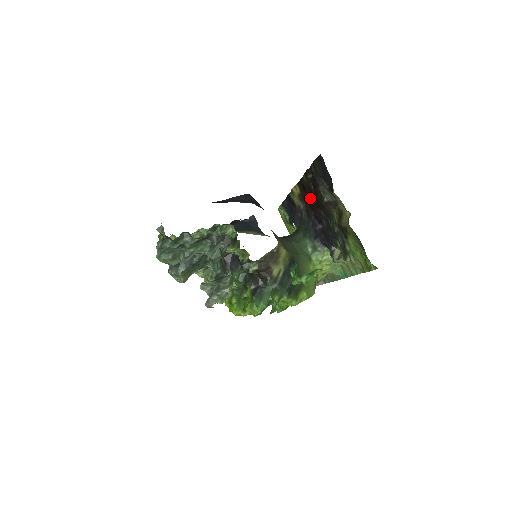
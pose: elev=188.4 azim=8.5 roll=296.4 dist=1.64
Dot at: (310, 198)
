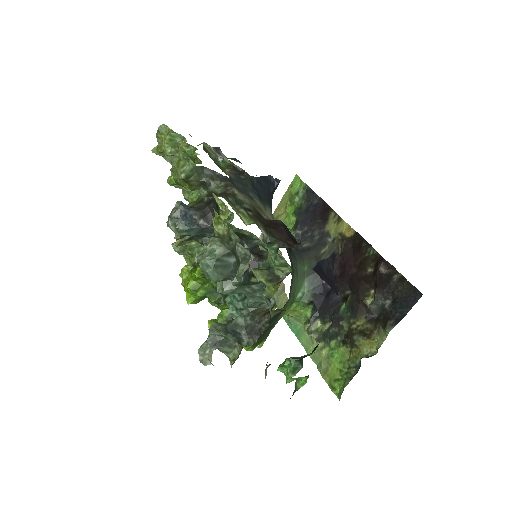
Dot at: (352, 263)
